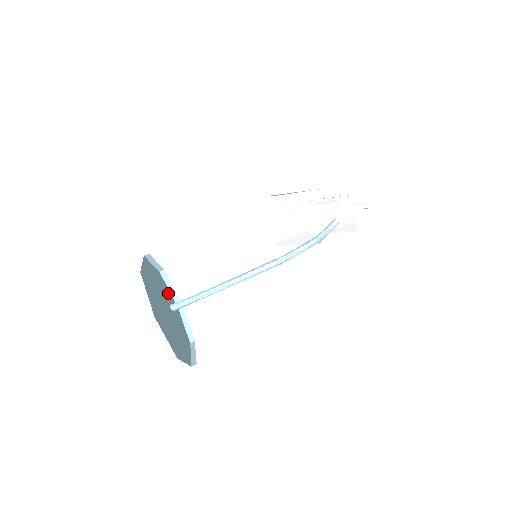
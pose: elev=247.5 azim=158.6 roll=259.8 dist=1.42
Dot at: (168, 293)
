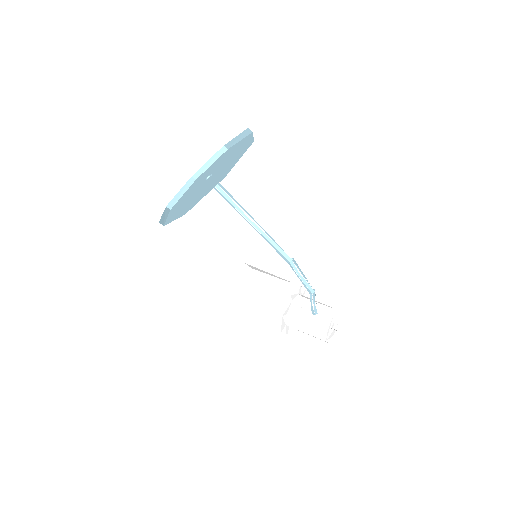
Dot at: occluded
